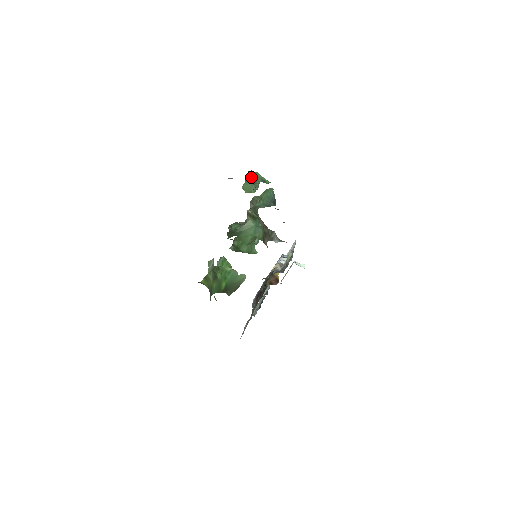
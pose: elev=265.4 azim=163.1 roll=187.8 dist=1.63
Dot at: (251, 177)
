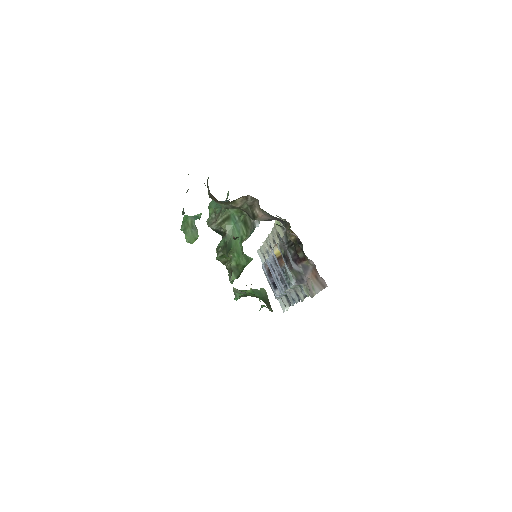
Dot at: (185, 224)
